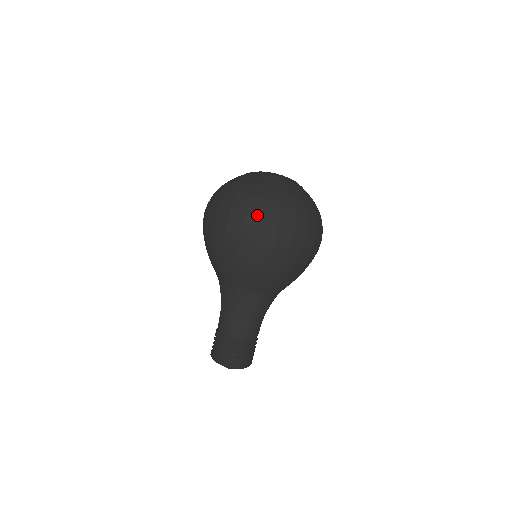
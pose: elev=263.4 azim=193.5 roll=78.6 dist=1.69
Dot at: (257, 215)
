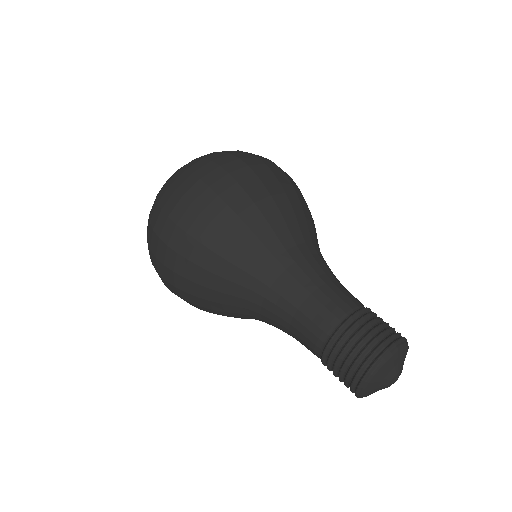
Dot at: (241, 152)
